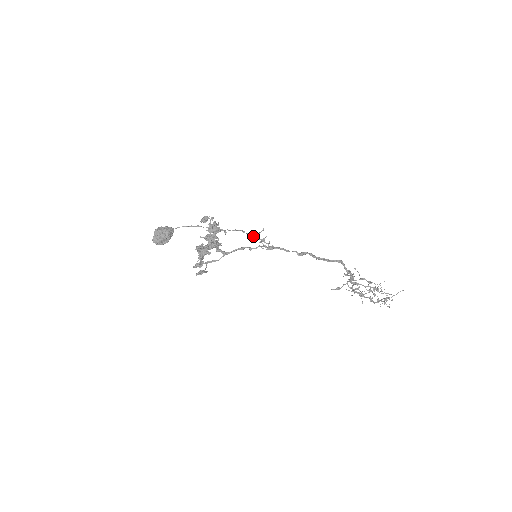
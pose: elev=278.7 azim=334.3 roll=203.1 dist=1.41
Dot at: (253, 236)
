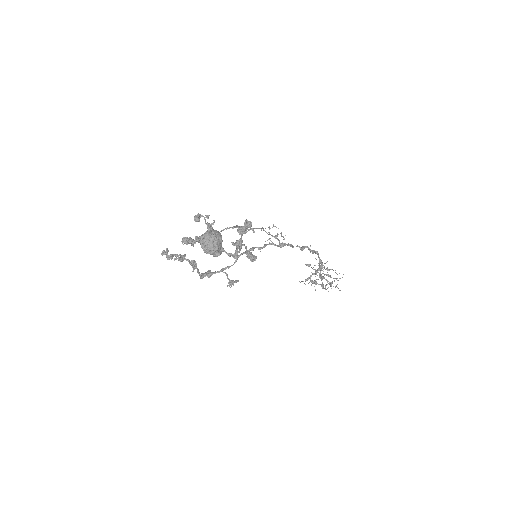
Dot at: occluded
